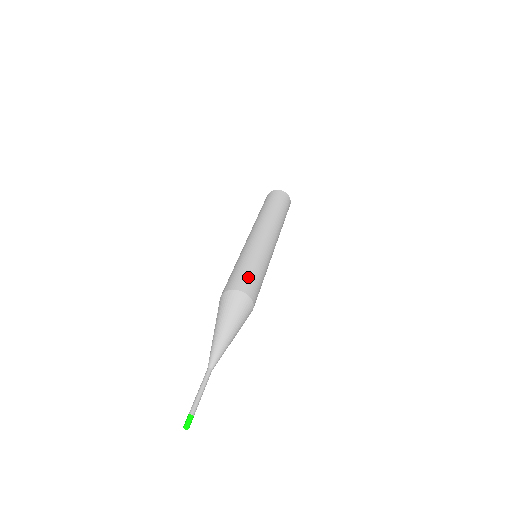
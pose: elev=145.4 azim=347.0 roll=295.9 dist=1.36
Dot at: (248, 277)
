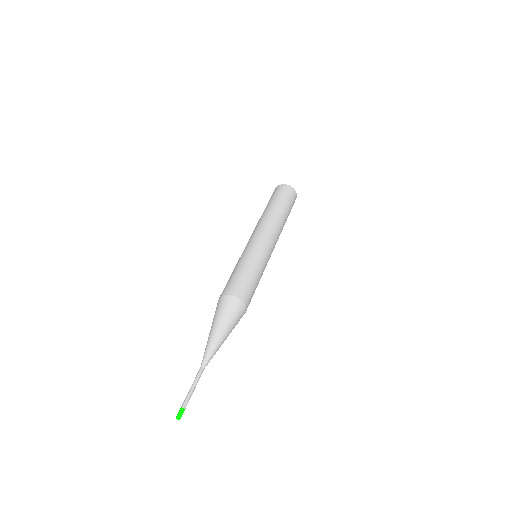
Dot at: (234, 280)
